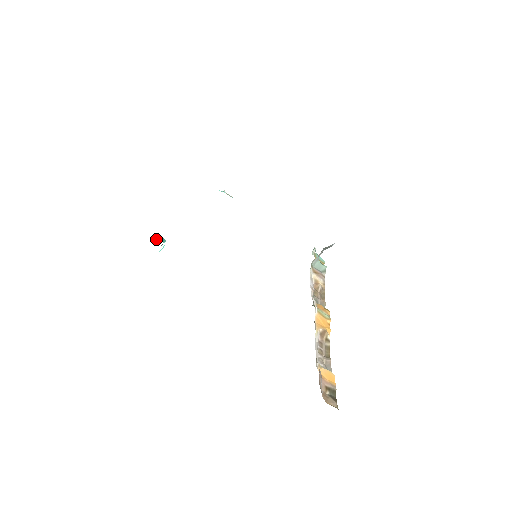
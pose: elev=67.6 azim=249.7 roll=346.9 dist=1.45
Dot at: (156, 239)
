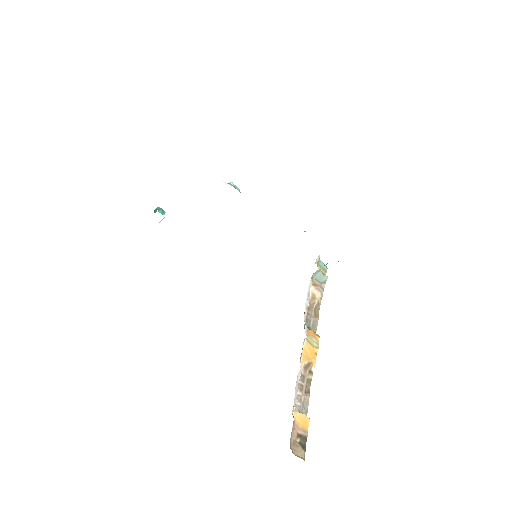
Dot at: (155, 210)
